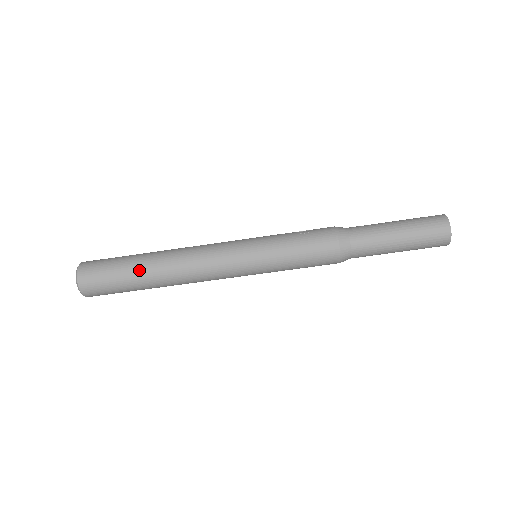
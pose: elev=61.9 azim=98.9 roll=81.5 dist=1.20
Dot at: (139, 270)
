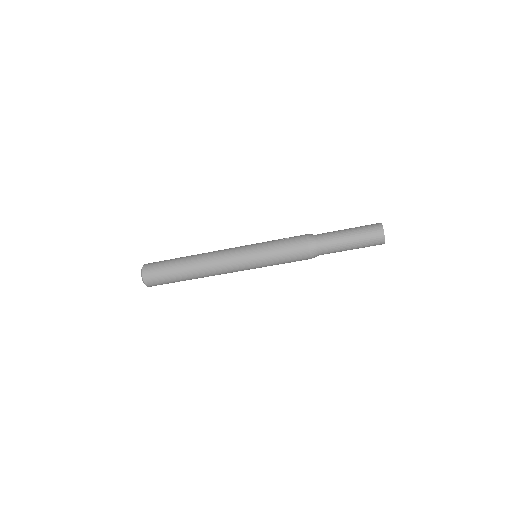
Dot at: (180, 266)
